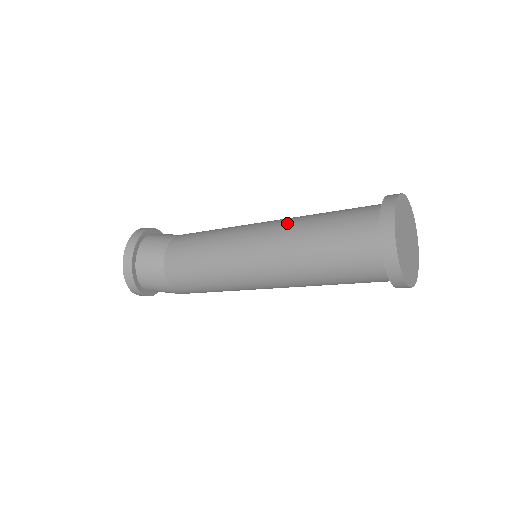
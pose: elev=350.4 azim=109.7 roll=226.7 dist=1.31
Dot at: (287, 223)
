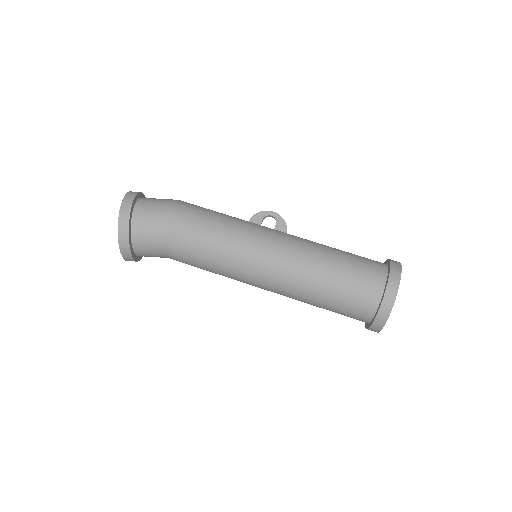
Dot at: (290, 293)
